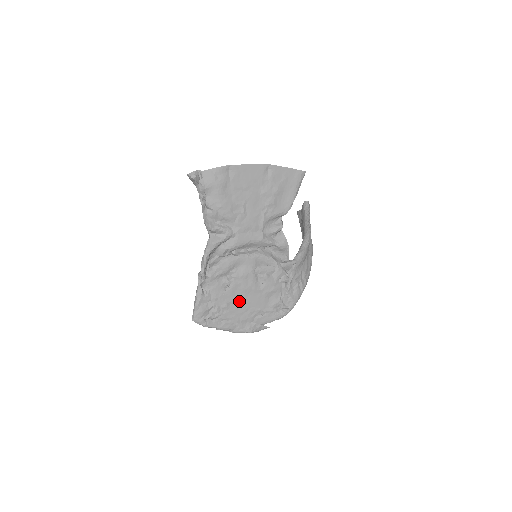
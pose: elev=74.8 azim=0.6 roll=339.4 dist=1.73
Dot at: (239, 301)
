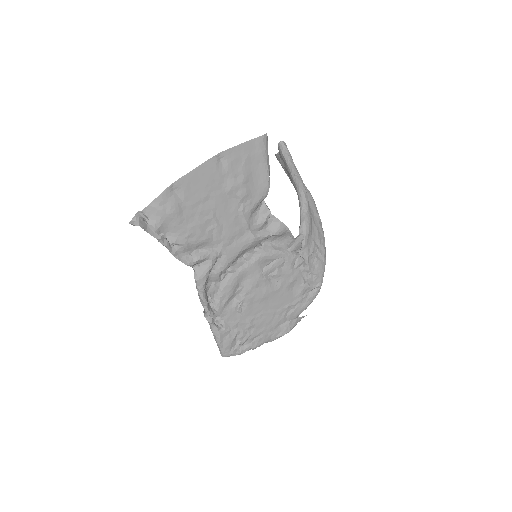
Dot at: (262, 312)
